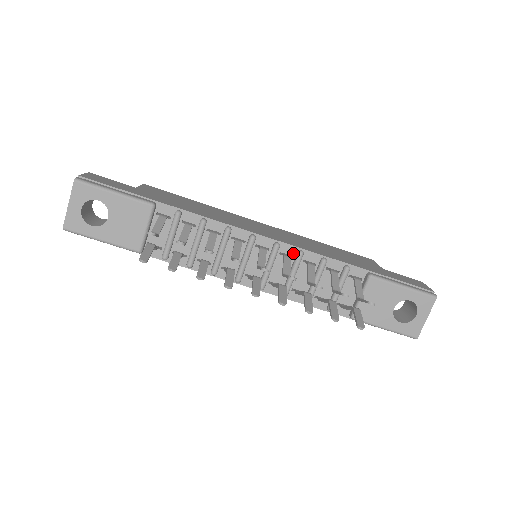
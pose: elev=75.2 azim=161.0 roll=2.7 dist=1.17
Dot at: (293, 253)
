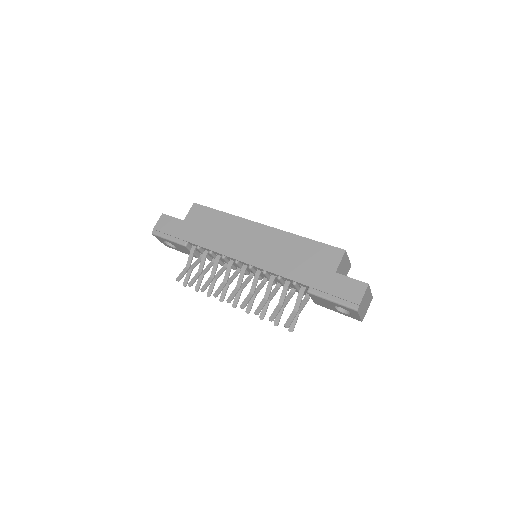
Dot at: (262, 270)
